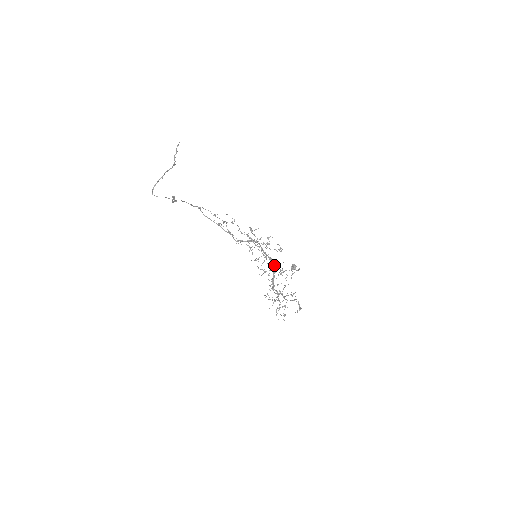
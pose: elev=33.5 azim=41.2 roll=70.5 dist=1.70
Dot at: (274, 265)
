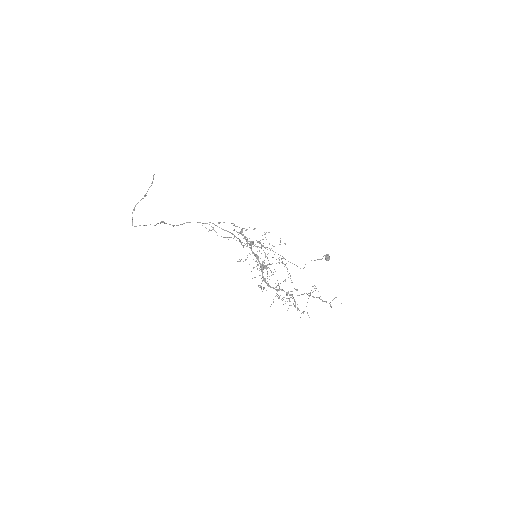
Dot at: occluded
